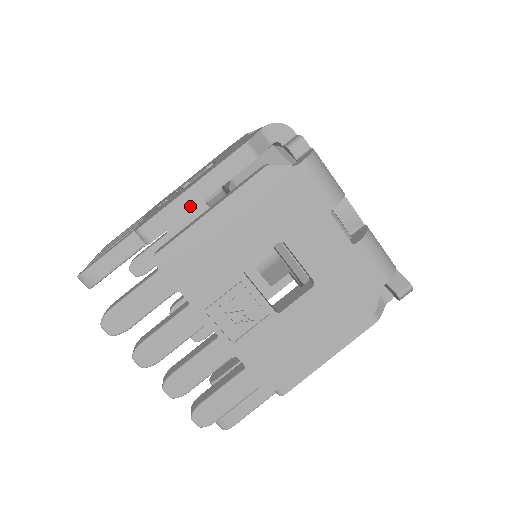
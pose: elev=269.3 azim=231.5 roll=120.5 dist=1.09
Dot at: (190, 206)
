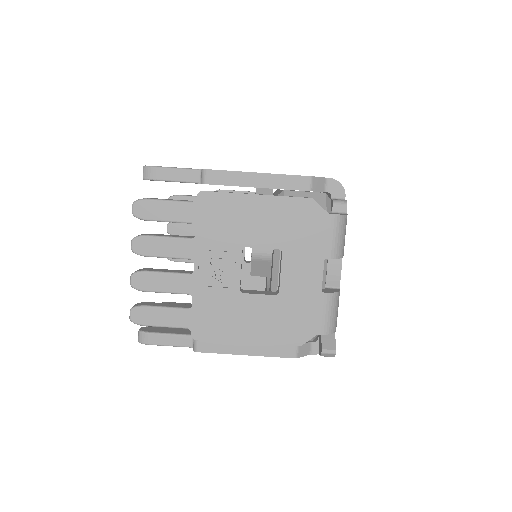
Dot at: (247, 183)
